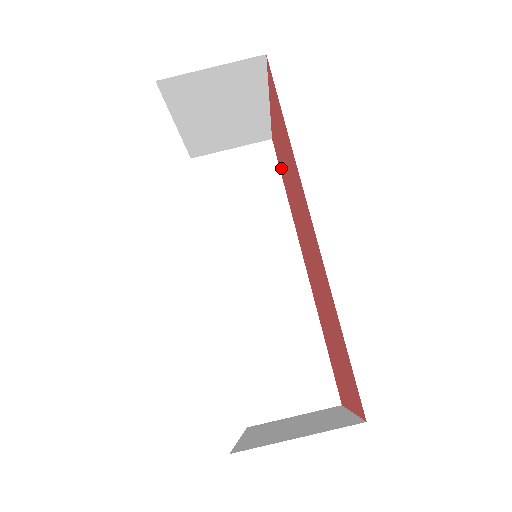
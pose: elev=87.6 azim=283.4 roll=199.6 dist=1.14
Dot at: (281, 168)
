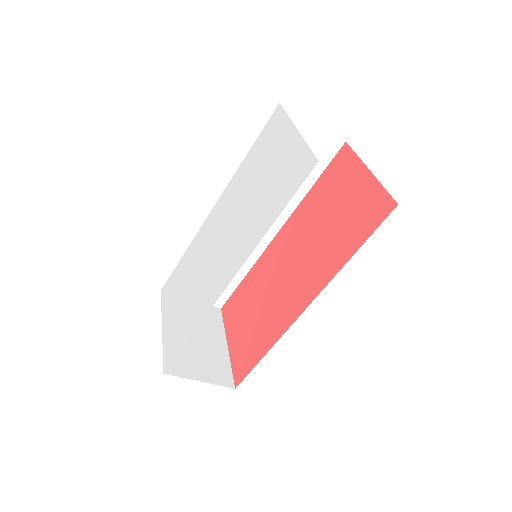
Dot at: (327, 180)
